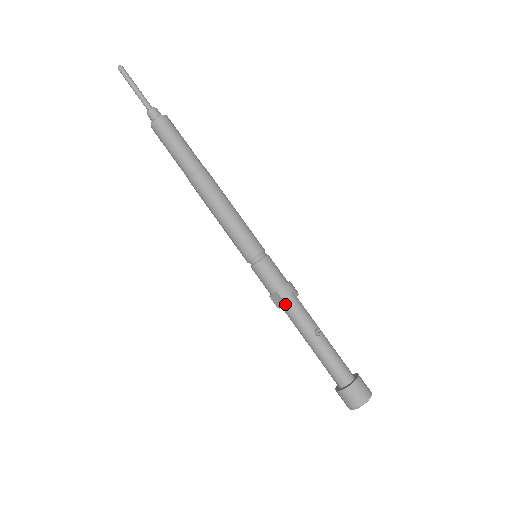
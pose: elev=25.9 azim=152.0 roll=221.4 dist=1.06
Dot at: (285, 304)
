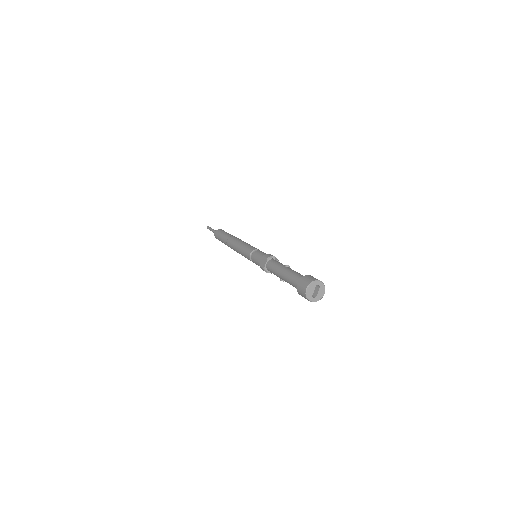
Dot at: (267, 259)
